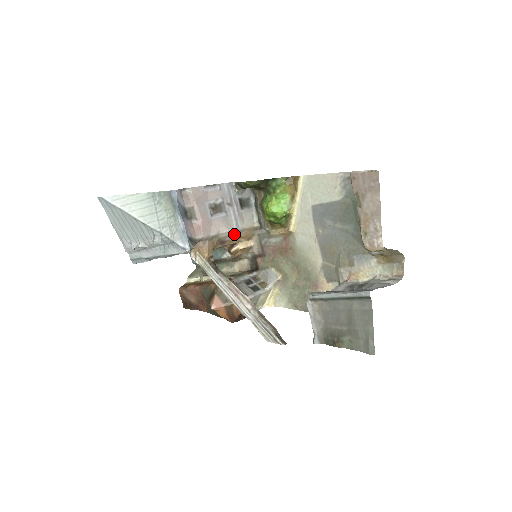
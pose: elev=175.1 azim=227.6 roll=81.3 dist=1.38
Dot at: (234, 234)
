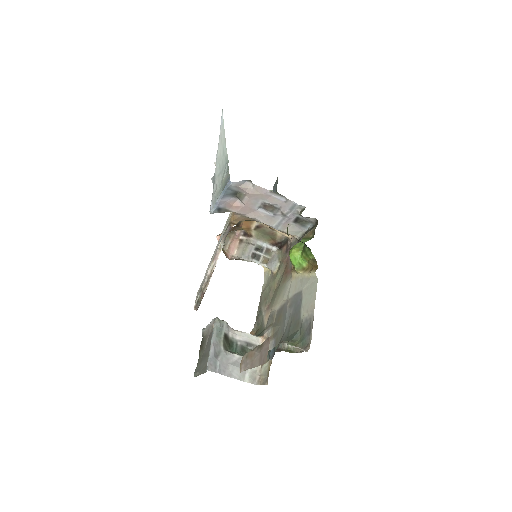
Dot at: occluded
